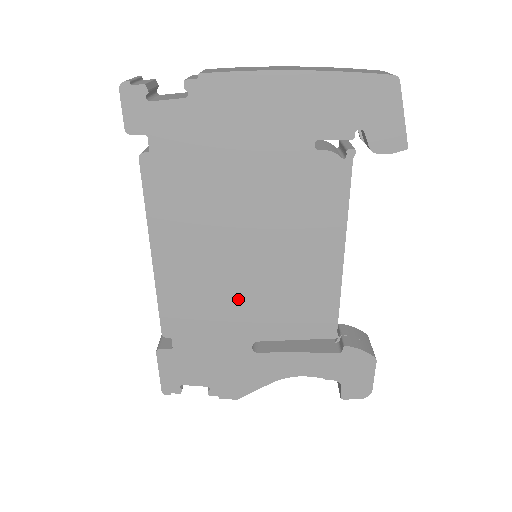
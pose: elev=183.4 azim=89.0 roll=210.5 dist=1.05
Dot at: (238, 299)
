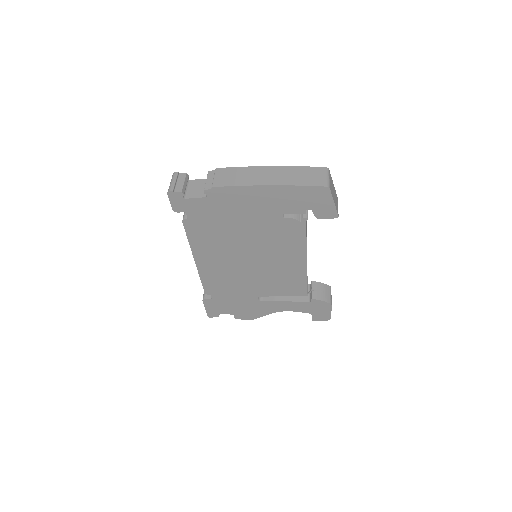
Dot at: (247, 279)
